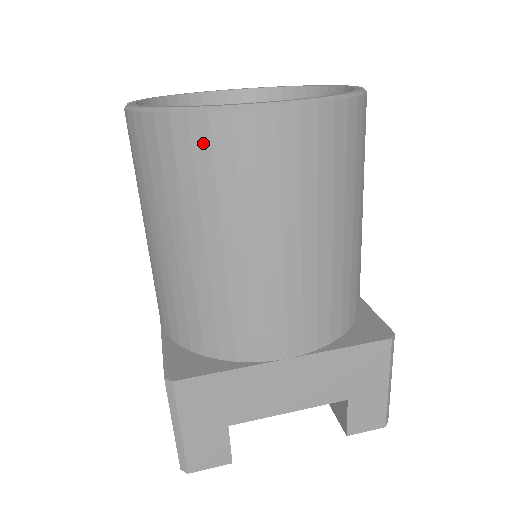
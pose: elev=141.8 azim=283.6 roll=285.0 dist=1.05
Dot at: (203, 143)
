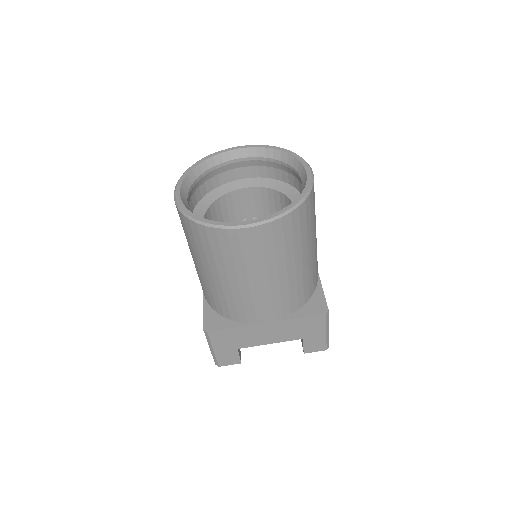
Dot at: (214, 239)
